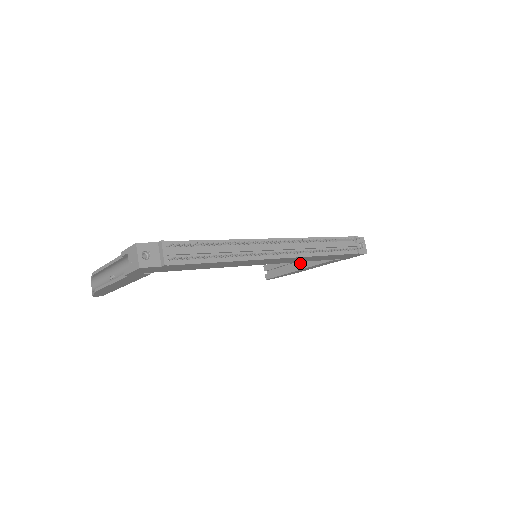
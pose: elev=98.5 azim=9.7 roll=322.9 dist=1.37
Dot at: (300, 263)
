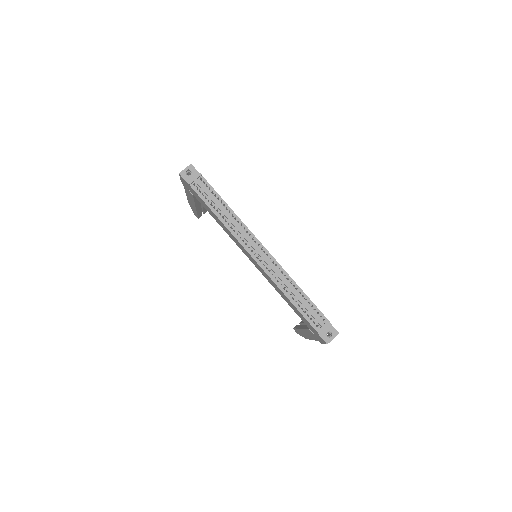
Dot at: occluded
